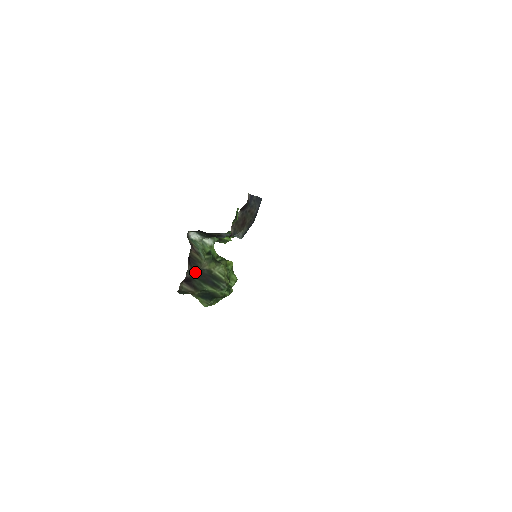
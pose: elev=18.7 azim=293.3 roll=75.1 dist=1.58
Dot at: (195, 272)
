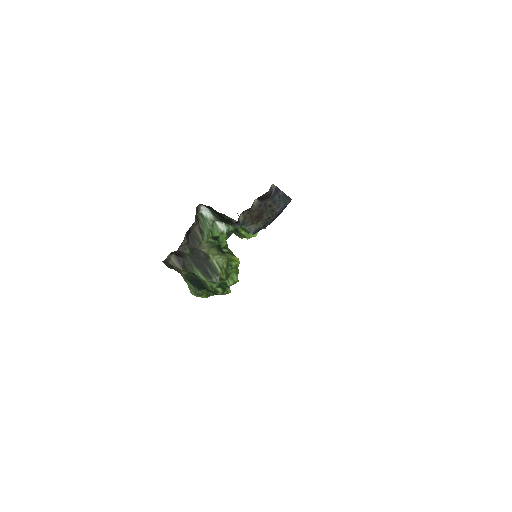
Dot at: (190, 249)
